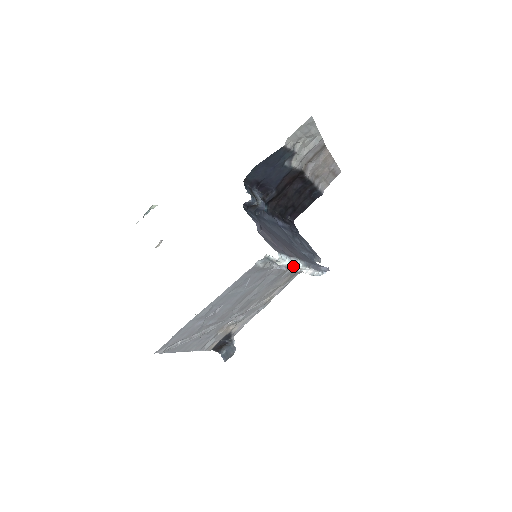
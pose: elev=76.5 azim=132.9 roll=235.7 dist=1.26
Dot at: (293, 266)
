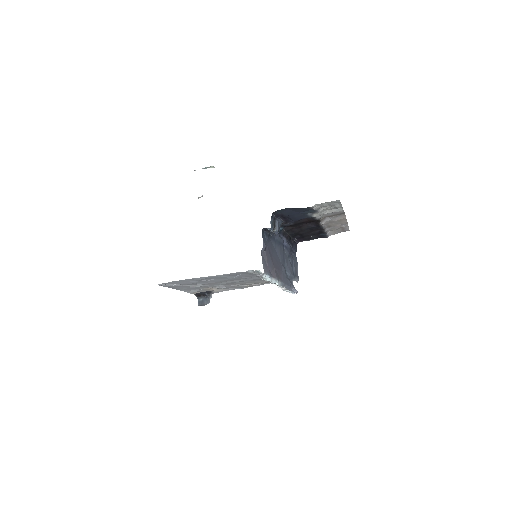
Dot at: (272, 283)
